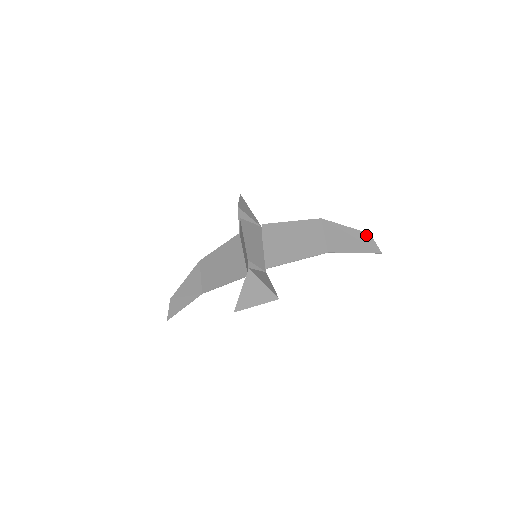
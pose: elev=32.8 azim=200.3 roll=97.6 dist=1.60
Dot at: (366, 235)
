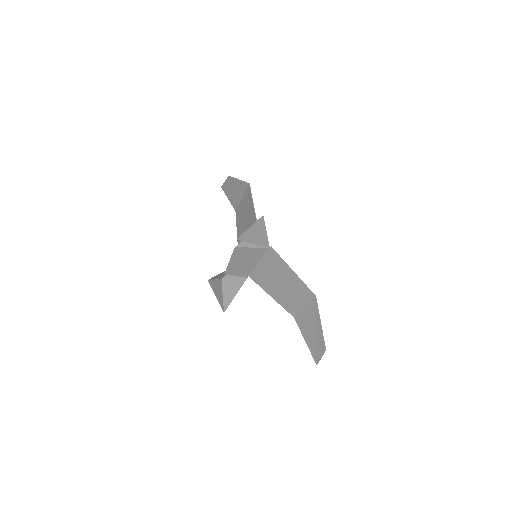
Dot at: (323, 347)
